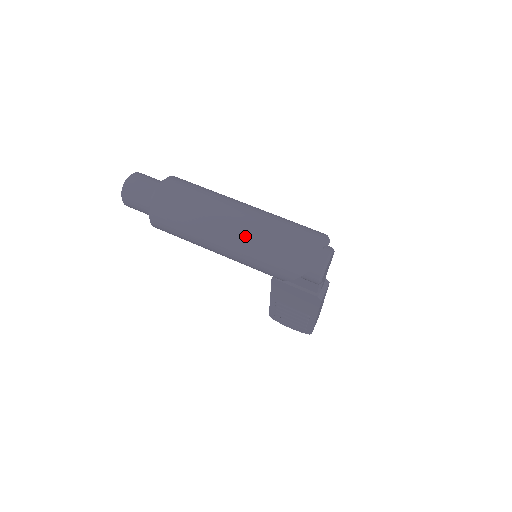
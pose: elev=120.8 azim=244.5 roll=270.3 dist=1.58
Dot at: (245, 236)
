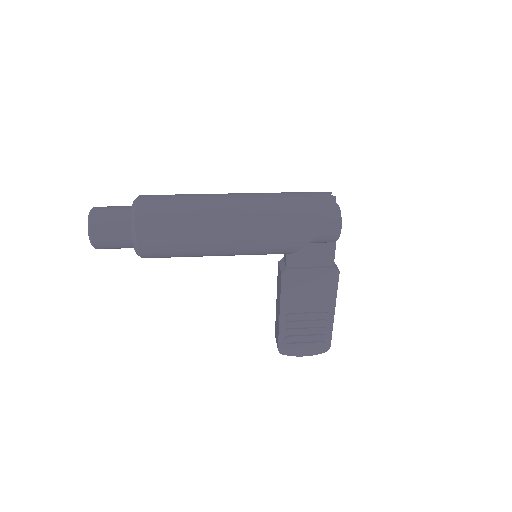
Dot at: (254, 207)
